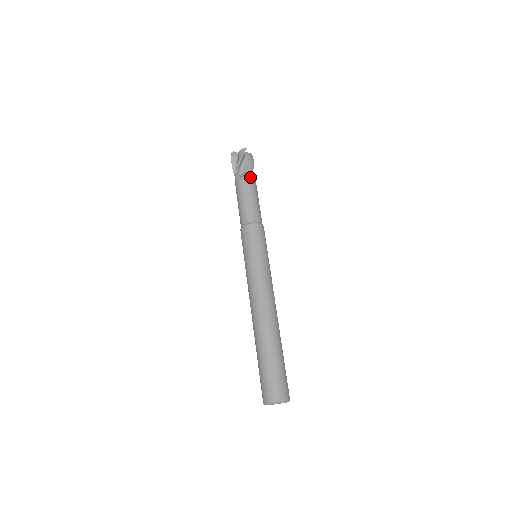
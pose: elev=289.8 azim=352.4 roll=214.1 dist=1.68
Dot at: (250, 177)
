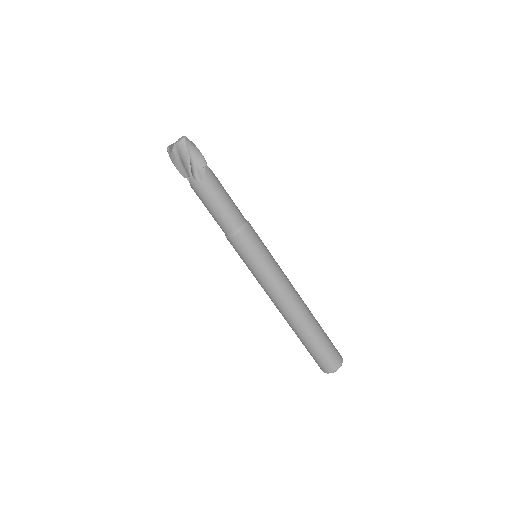
Dot at: (194, 185)
